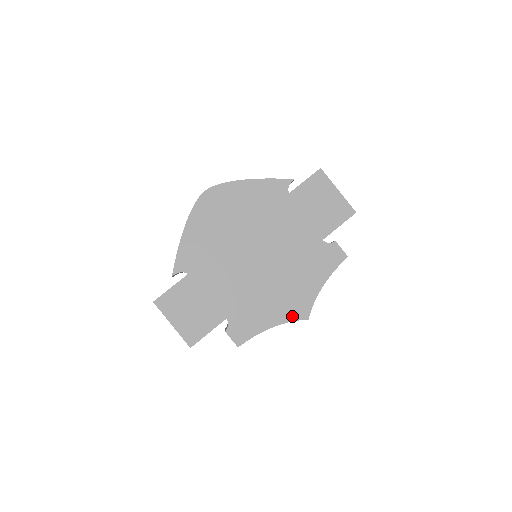
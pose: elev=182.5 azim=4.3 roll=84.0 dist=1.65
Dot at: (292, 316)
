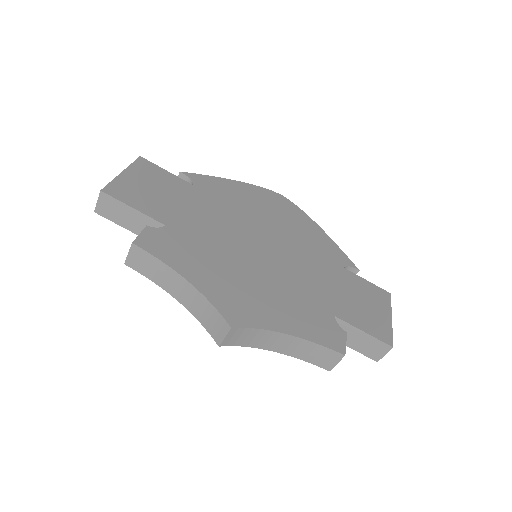
Dot at: (221, 303)
